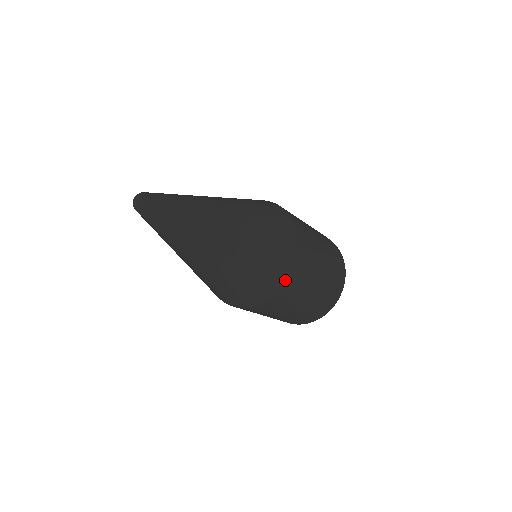
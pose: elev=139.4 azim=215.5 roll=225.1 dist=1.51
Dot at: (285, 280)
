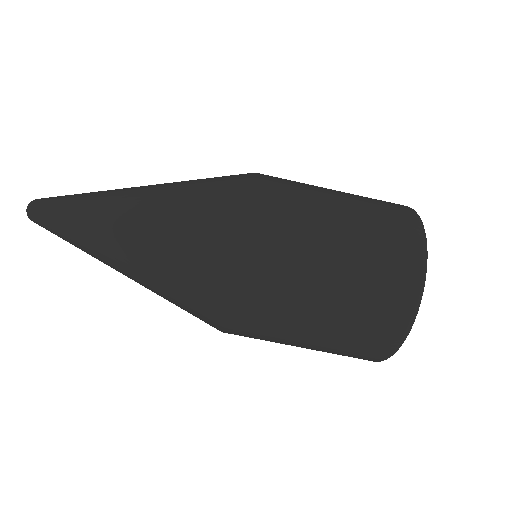
Dot at: (226, 318)
